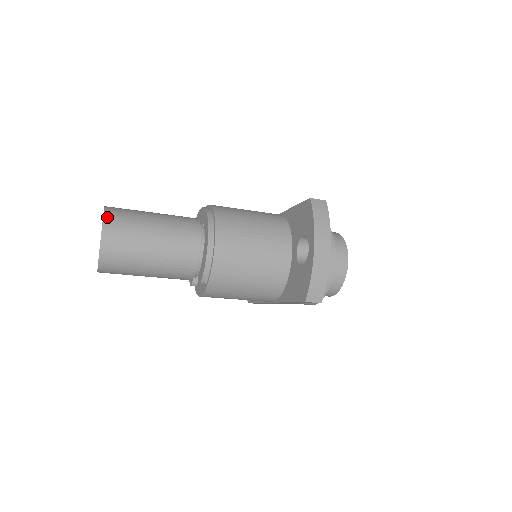
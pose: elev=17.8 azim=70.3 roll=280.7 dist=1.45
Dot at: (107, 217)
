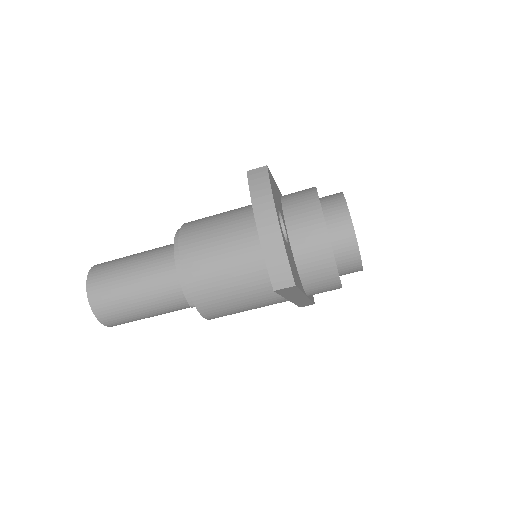
Dot at: (90, 274)
